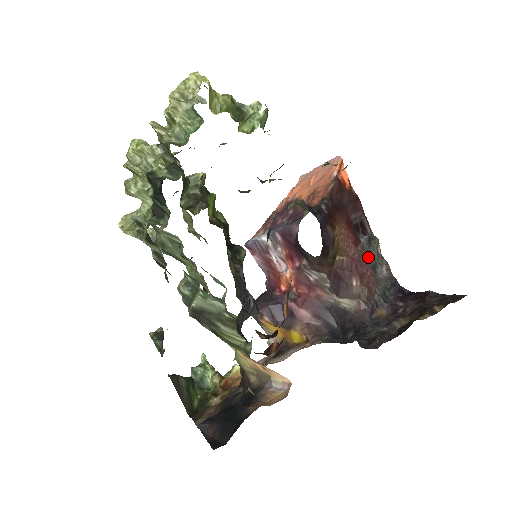
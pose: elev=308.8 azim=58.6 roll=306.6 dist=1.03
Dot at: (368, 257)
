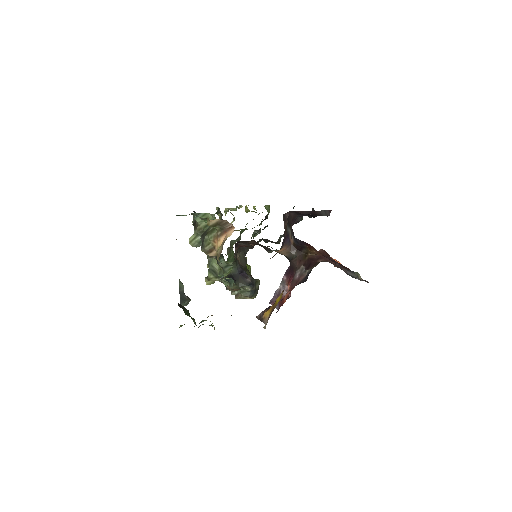
Dot at: (344, 270)
